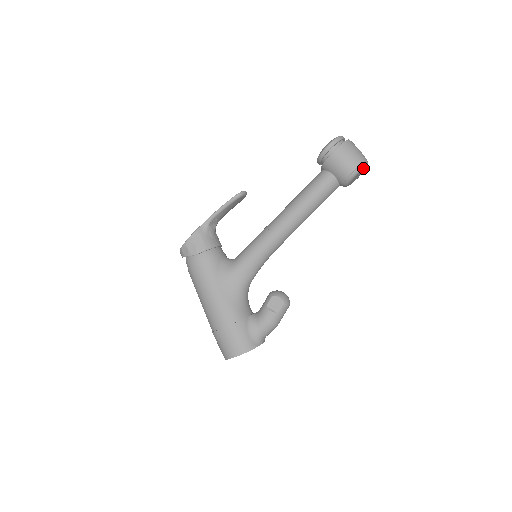
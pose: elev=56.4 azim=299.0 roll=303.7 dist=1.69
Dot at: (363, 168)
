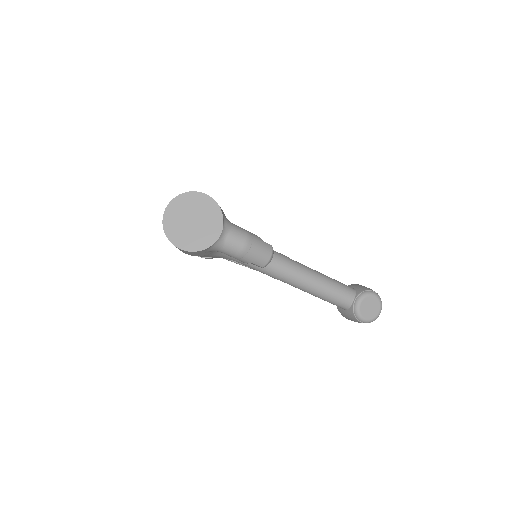
Dot at: (380, 301)
